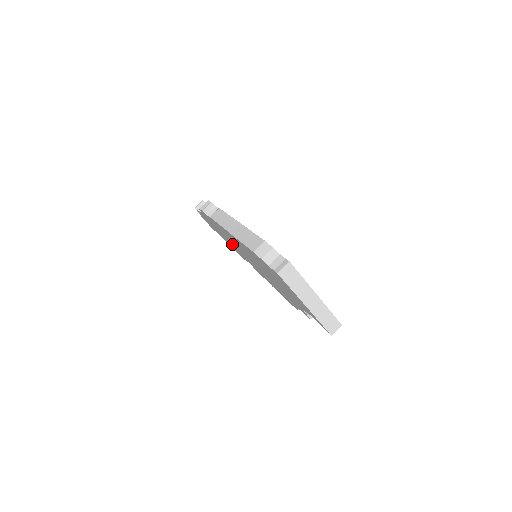
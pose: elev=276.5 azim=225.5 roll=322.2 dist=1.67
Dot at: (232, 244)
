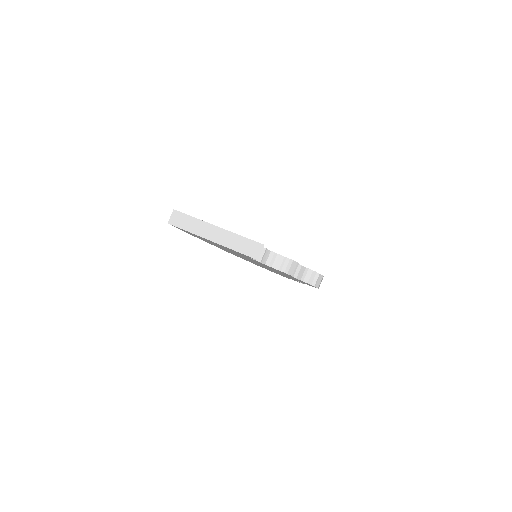
Dot at: occluded
